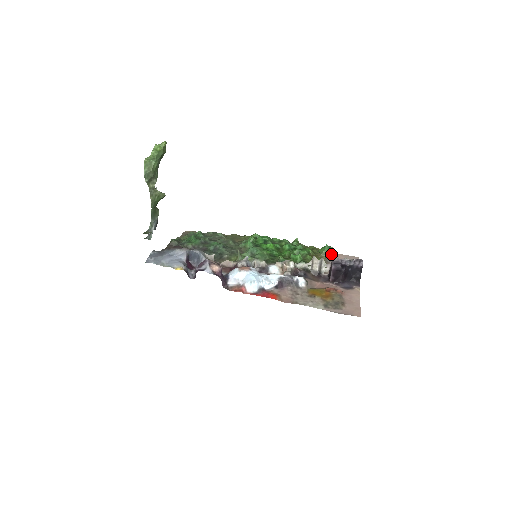
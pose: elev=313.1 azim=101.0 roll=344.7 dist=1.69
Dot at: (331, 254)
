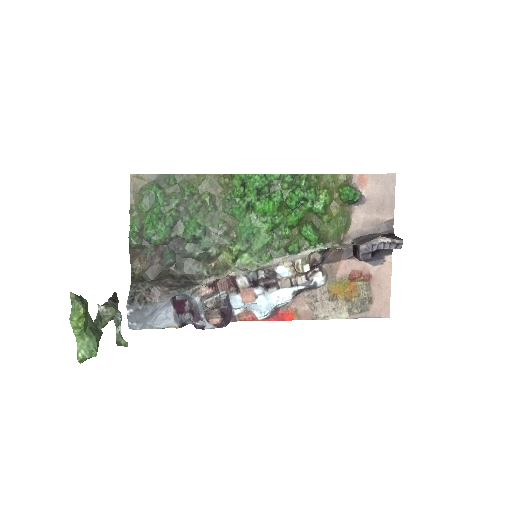
Dot at: (357, 200)
